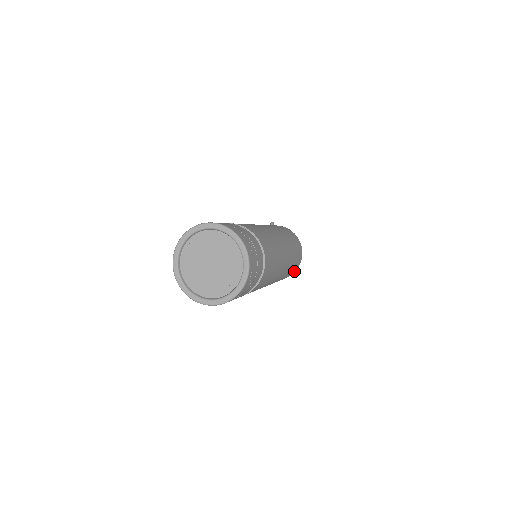
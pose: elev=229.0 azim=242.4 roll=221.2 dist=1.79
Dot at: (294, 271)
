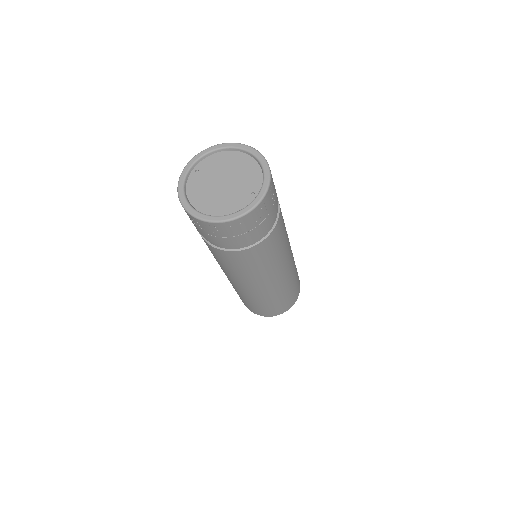
Dot at: (296, 296)
